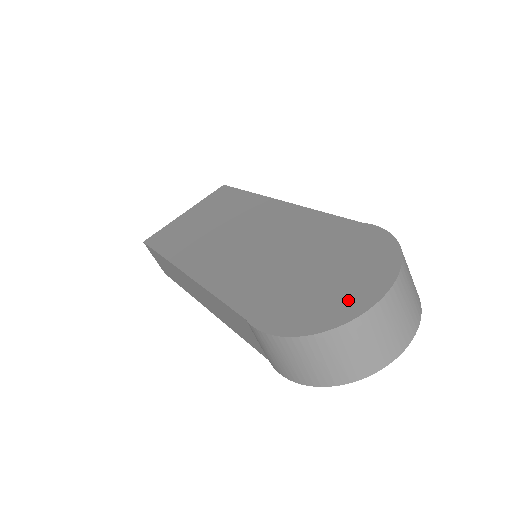
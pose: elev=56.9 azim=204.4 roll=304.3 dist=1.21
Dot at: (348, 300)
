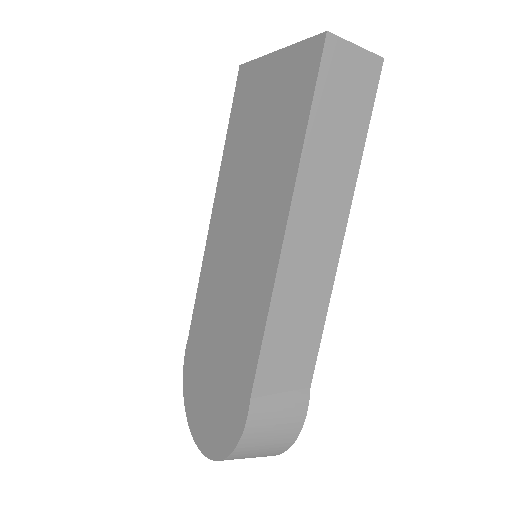
Dot at: (198, 421)
